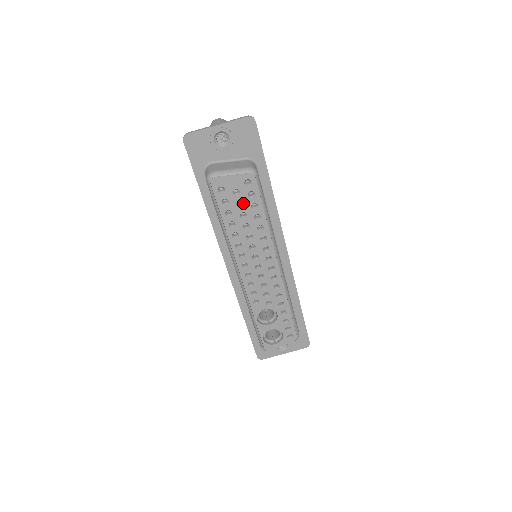
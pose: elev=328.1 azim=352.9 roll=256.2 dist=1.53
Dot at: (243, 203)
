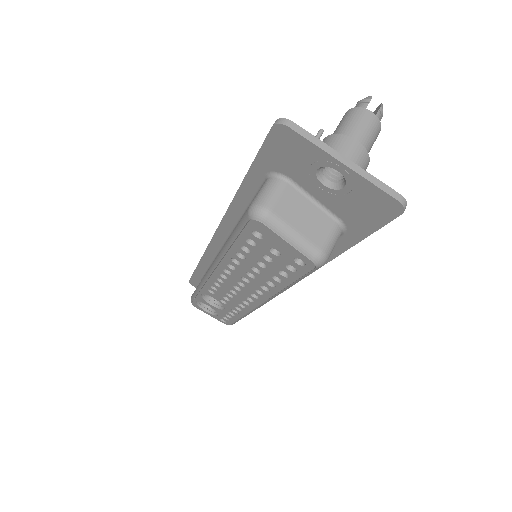
Dot at: (273, 261)
